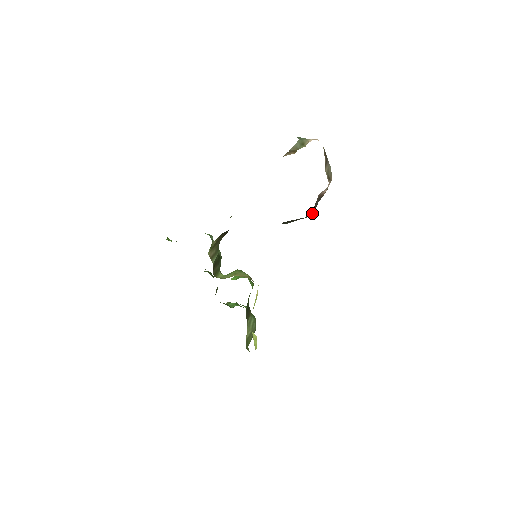
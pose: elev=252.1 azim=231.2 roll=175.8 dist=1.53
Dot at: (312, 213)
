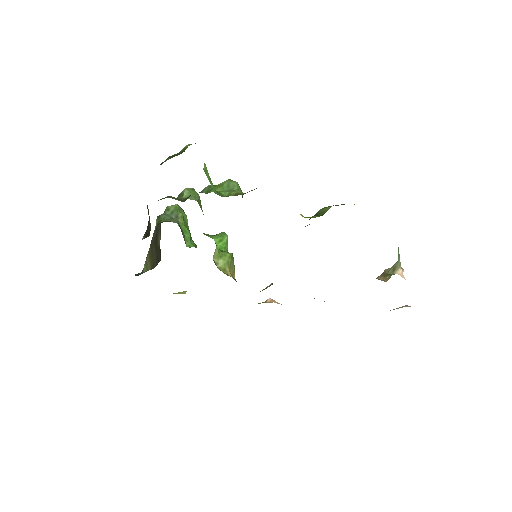
Dot at: occluded
